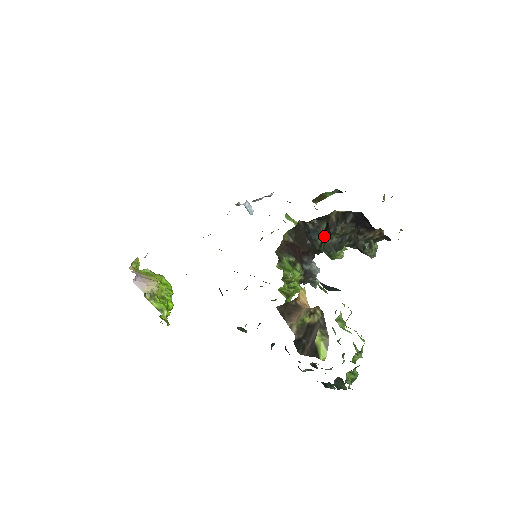
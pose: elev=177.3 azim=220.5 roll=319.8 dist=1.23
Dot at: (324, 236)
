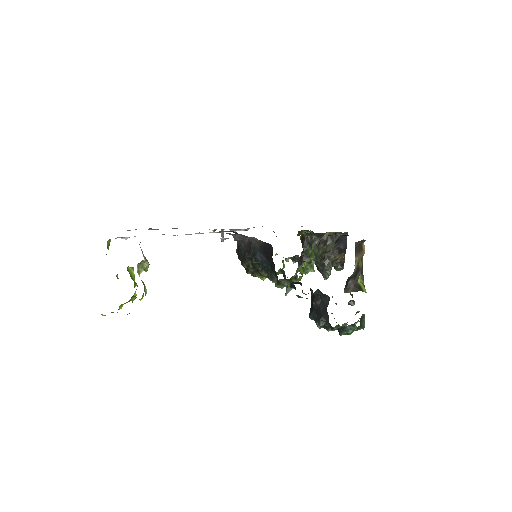
Dot at: (315, 249)
